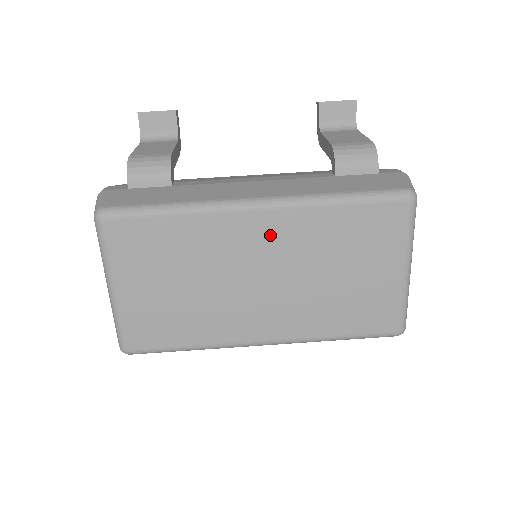
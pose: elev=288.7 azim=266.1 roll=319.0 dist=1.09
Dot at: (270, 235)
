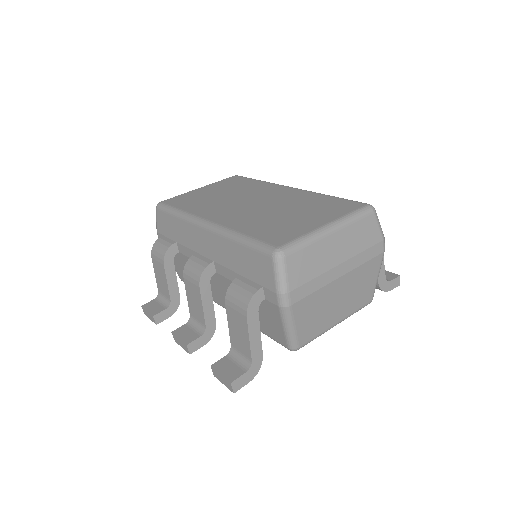
Dot at: (282, 194)
